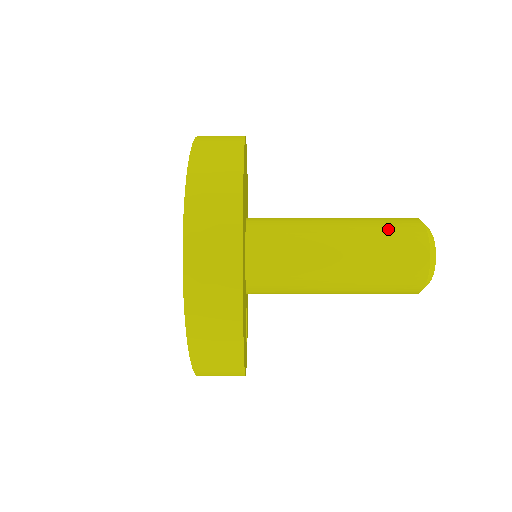
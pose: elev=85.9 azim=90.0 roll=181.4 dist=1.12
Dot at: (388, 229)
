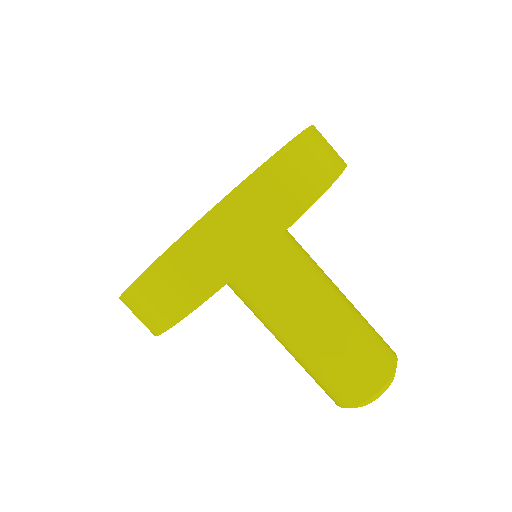
Dot at: (359, 357)
